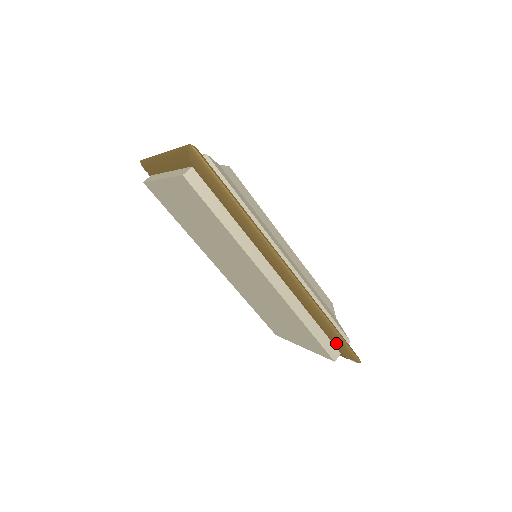
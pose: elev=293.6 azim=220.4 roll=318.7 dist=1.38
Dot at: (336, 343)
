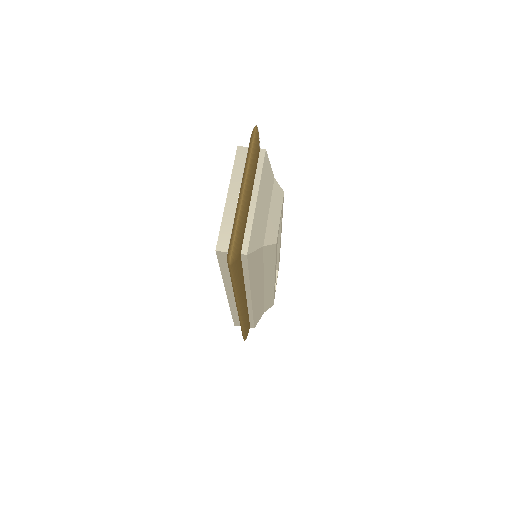
Dot at: occluded
